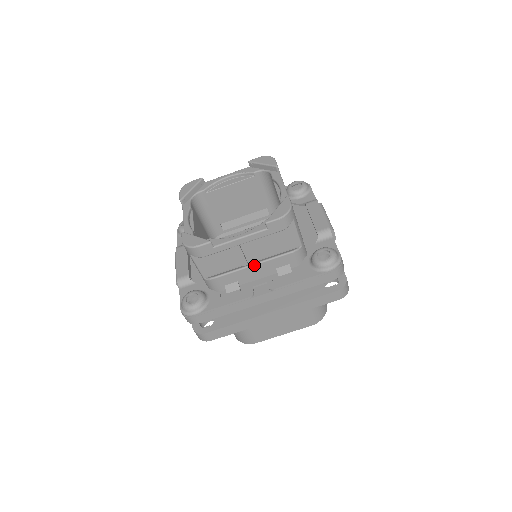
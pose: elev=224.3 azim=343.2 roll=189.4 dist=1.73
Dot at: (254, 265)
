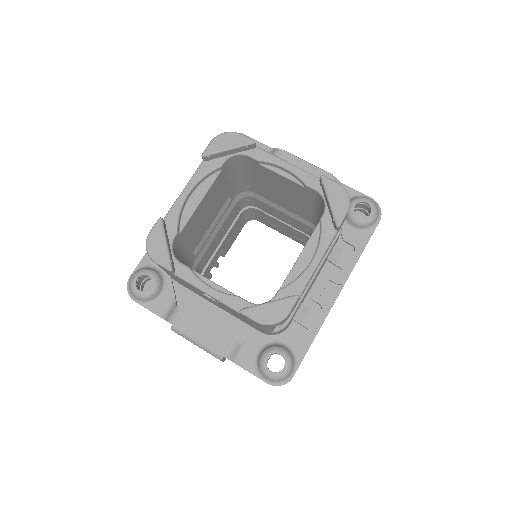
Dot at: (316, 275)
